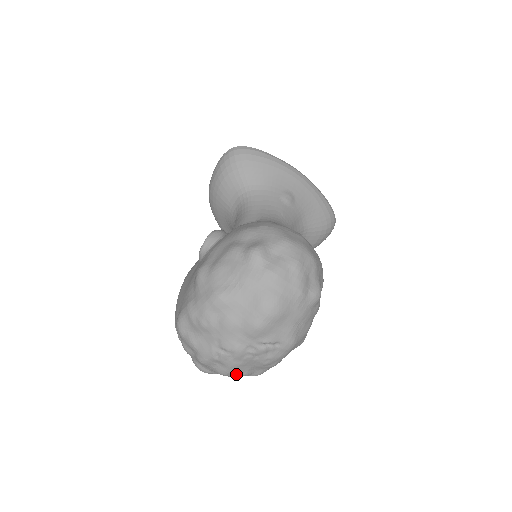
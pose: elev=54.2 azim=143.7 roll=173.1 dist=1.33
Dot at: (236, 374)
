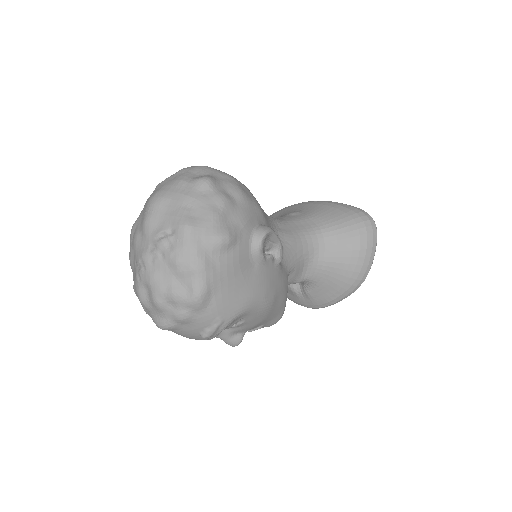
Dot at: (165, 296)
